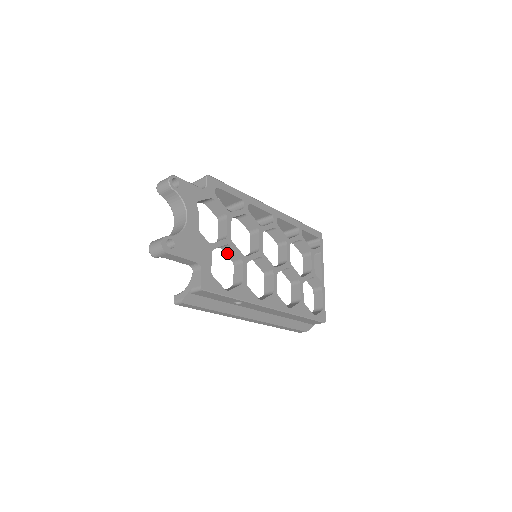
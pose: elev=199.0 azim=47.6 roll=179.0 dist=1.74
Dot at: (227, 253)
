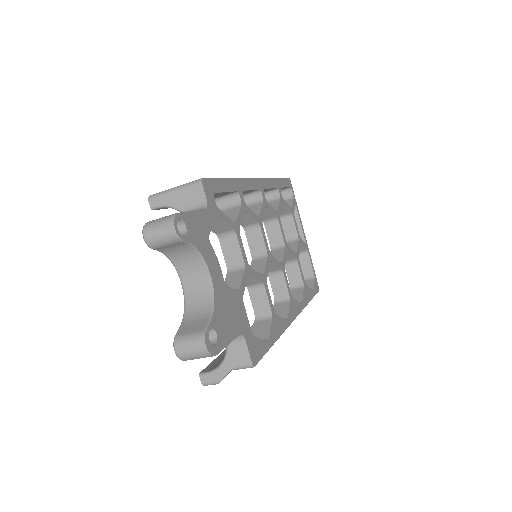
Dot at: occluded
